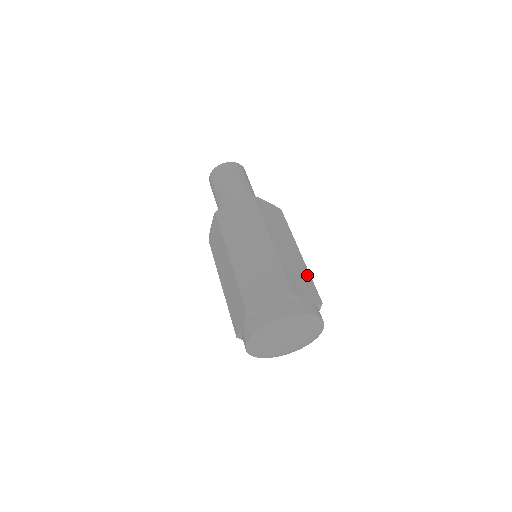
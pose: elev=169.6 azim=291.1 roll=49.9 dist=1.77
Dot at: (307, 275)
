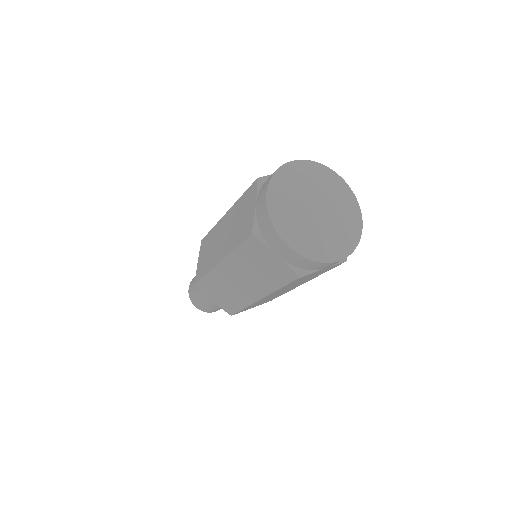
Dot at: occluded
